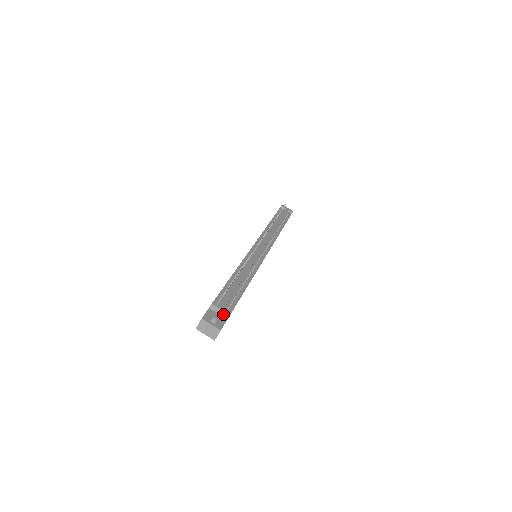
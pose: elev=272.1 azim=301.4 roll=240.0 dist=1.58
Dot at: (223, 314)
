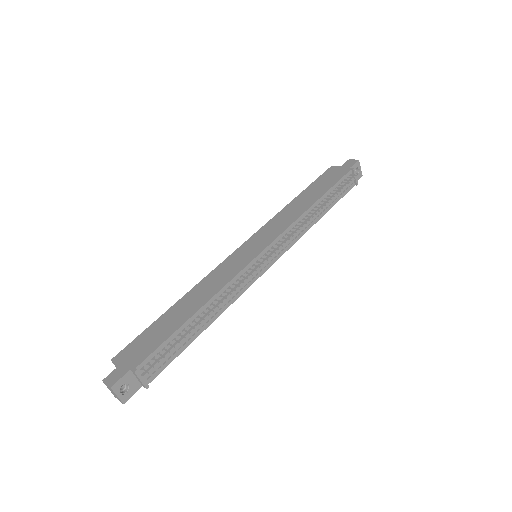
Dot at: (141, 382)
